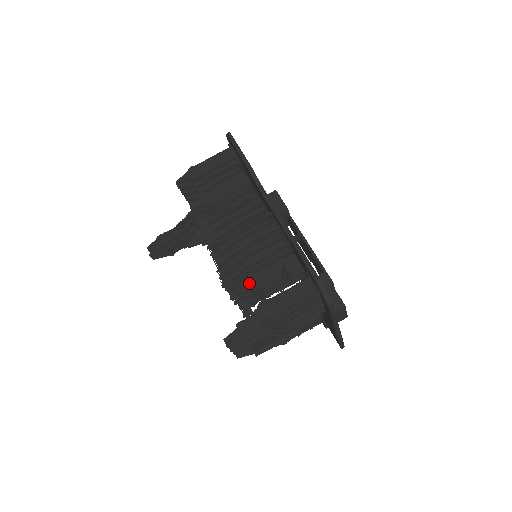
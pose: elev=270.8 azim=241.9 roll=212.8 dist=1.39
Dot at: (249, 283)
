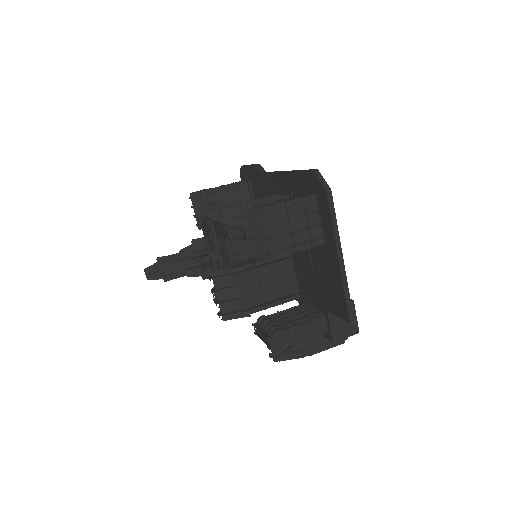
Dot at: occluded
